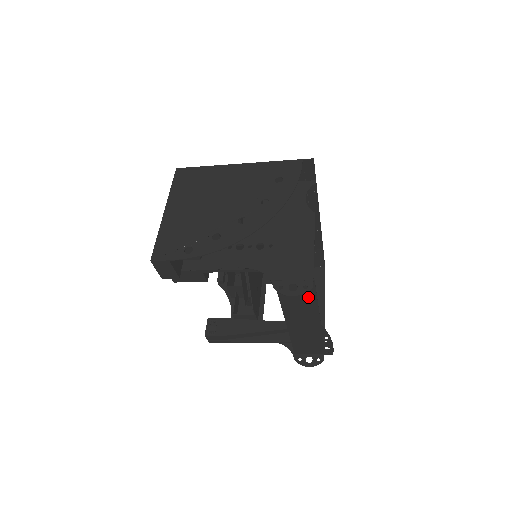
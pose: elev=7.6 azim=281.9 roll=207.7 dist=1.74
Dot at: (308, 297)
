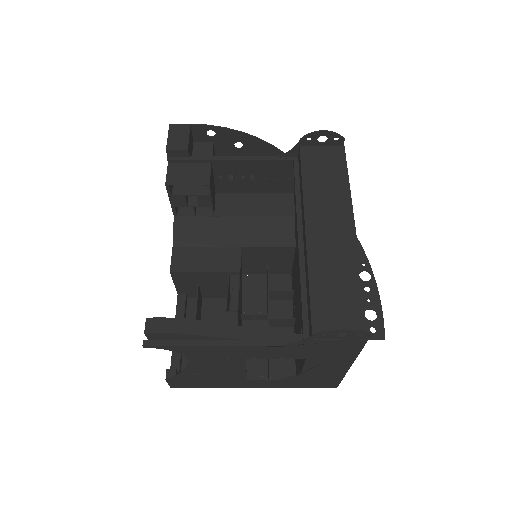
Dot at: (337, 173)
